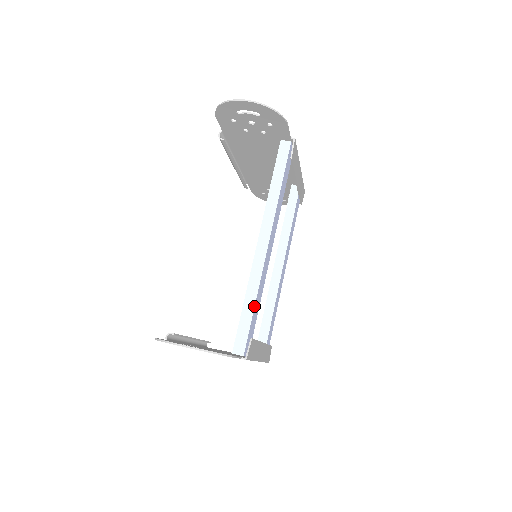
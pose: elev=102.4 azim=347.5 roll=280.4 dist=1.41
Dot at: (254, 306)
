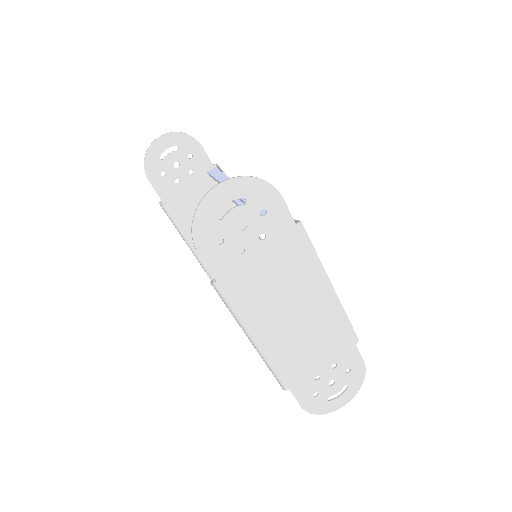
Dot at: occluded
